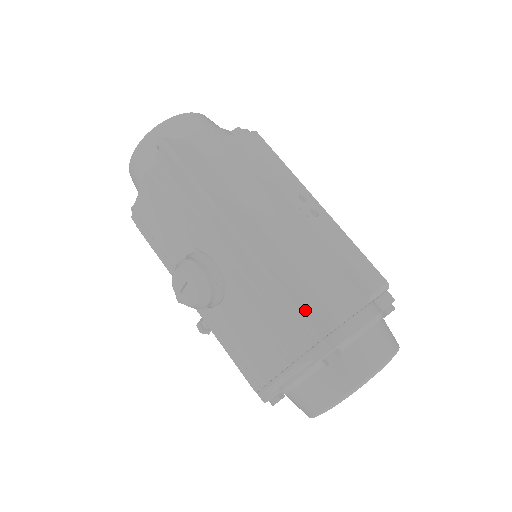
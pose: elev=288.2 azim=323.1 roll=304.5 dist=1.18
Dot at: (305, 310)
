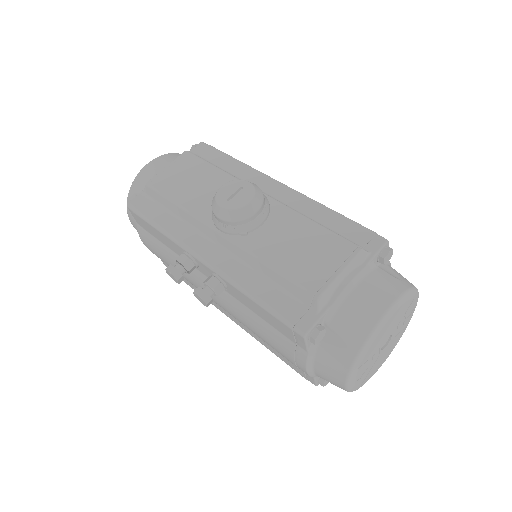
Dot at: occluded
